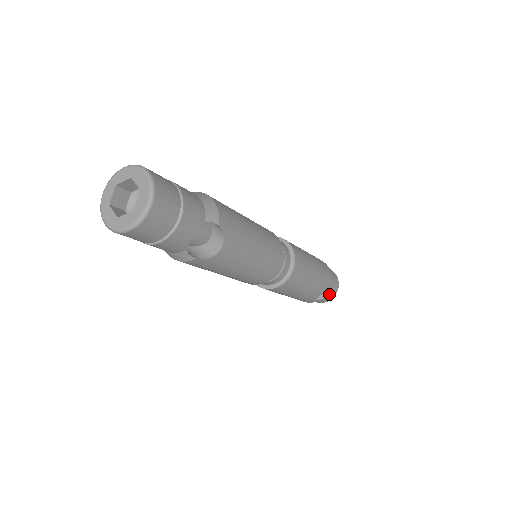
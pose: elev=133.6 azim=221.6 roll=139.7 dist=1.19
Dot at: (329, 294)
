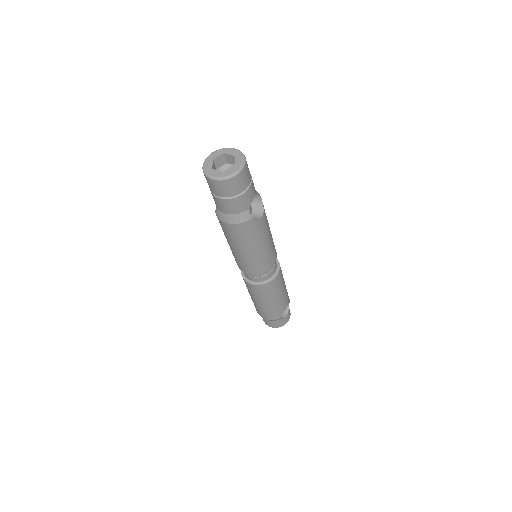
Dot at: (288, 313)
